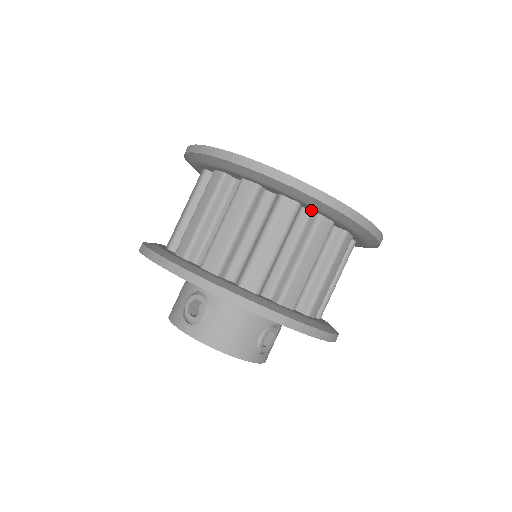
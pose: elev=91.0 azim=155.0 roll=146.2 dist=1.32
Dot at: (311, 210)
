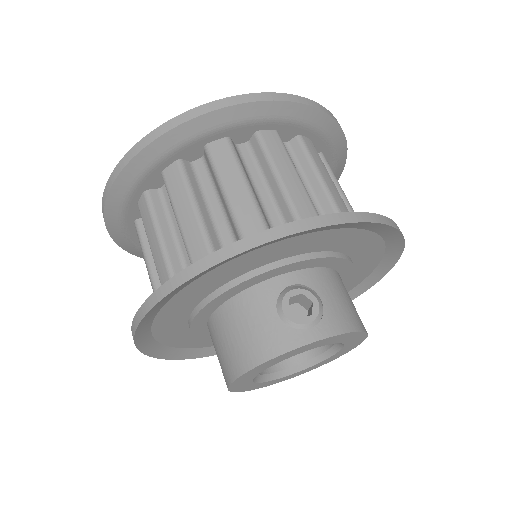
Dot at: occluded
